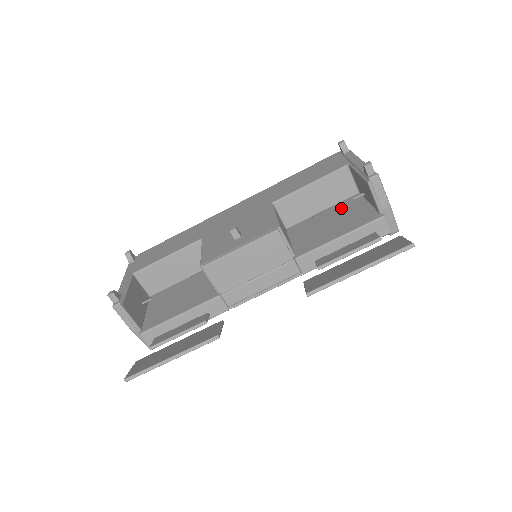
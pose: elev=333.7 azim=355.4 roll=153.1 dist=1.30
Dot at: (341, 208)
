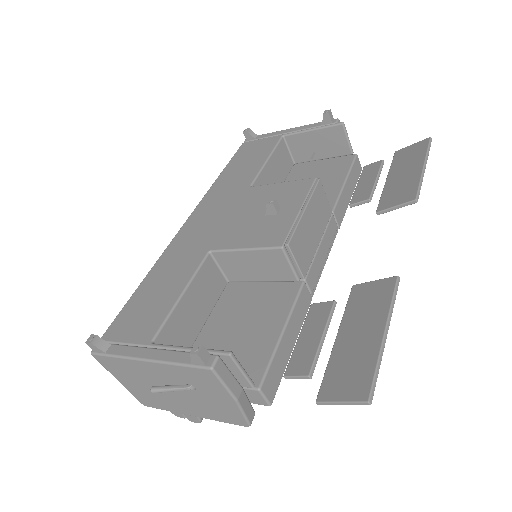
Dot at: (298, 176)
